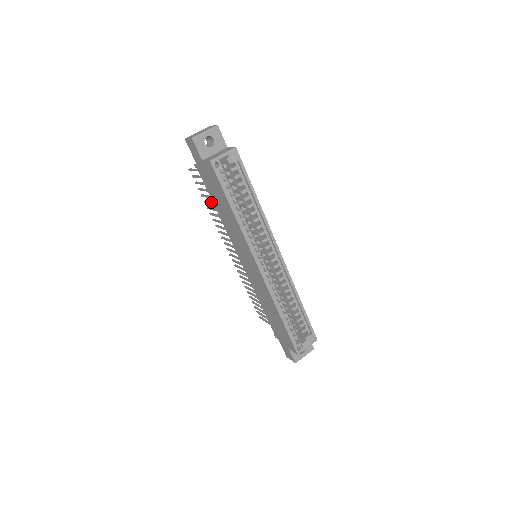
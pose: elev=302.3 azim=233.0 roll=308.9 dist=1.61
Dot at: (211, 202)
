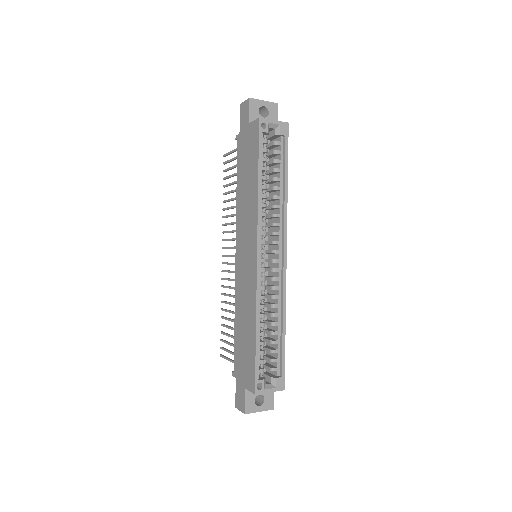
Dot at: (232, 190)
